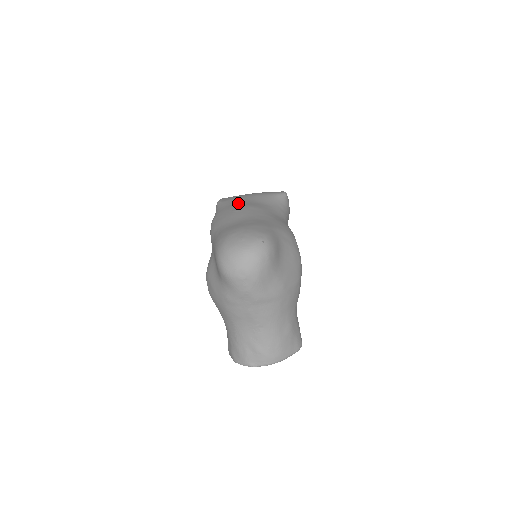
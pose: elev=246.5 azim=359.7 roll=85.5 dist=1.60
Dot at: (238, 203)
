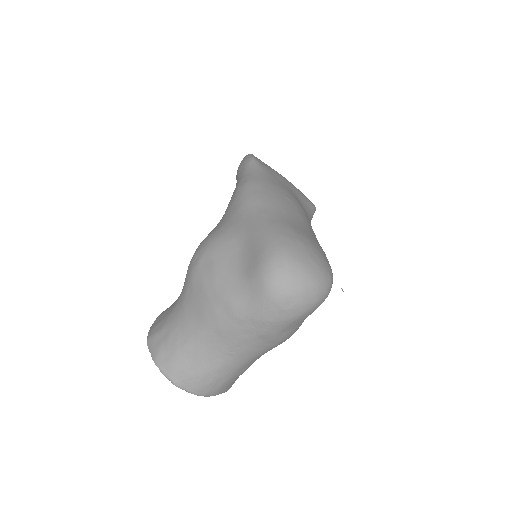
Dot at: (285, 186)
